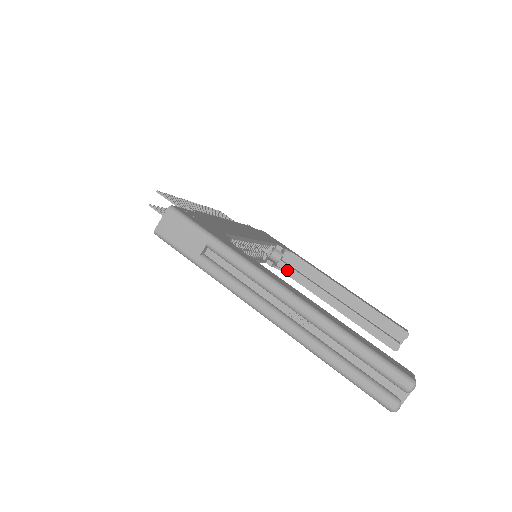
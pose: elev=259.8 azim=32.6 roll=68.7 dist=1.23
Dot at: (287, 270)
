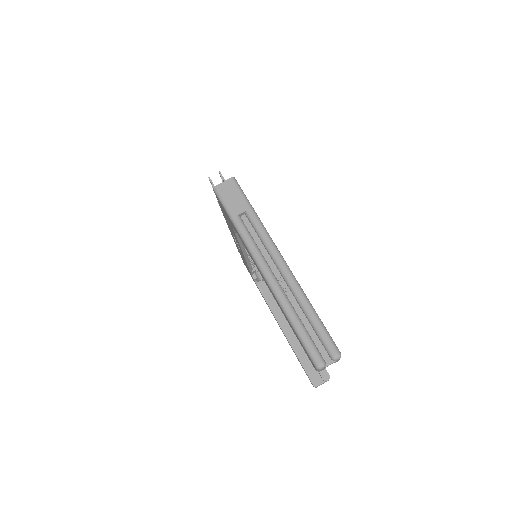
Dot at: (263, 290)
